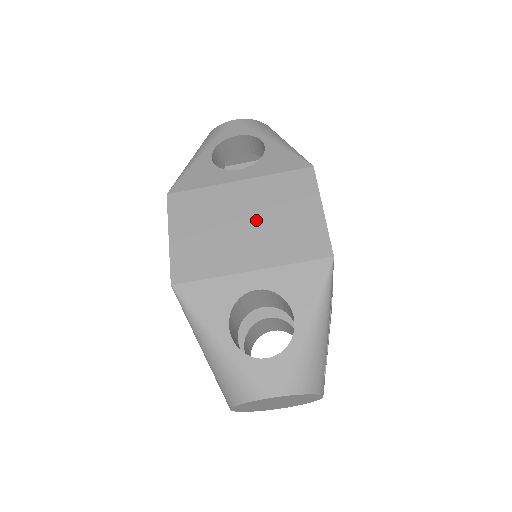
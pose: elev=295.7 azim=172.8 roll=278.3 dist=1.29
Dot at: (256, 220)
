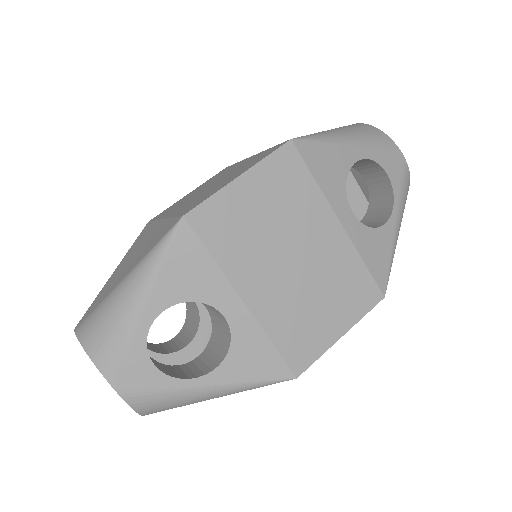
Dot at: (303, 271)
